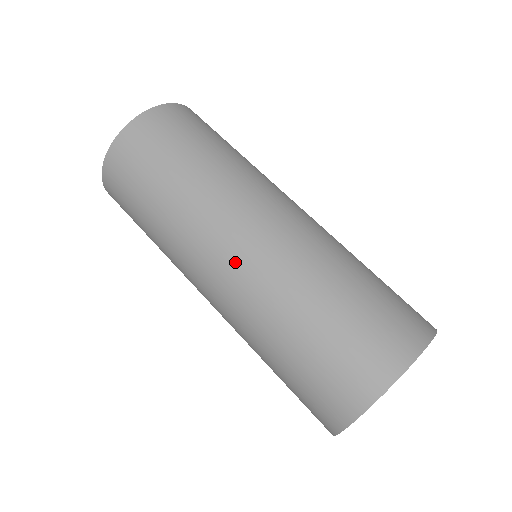
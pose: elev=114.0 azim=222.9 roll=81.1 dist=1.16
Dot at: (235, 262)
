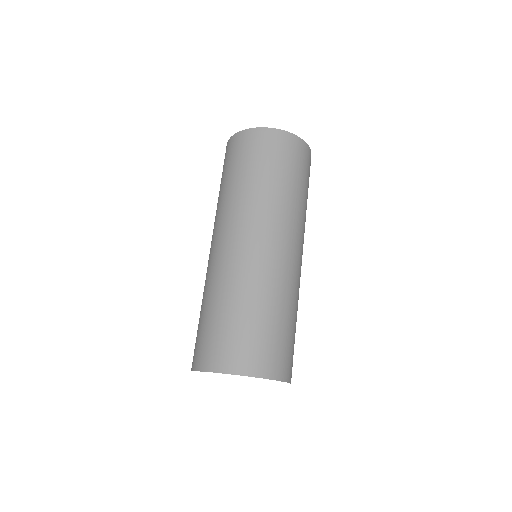
Dot at: occluded
